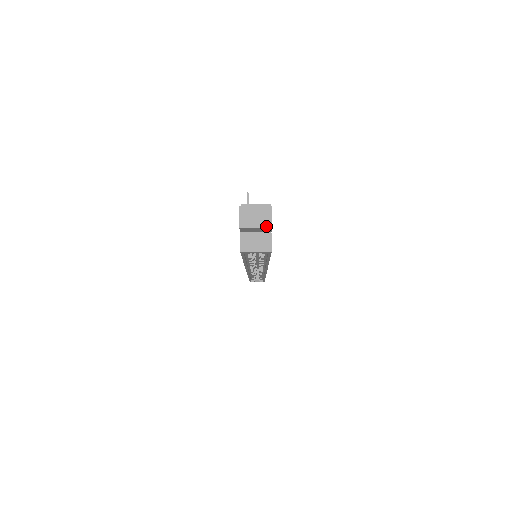
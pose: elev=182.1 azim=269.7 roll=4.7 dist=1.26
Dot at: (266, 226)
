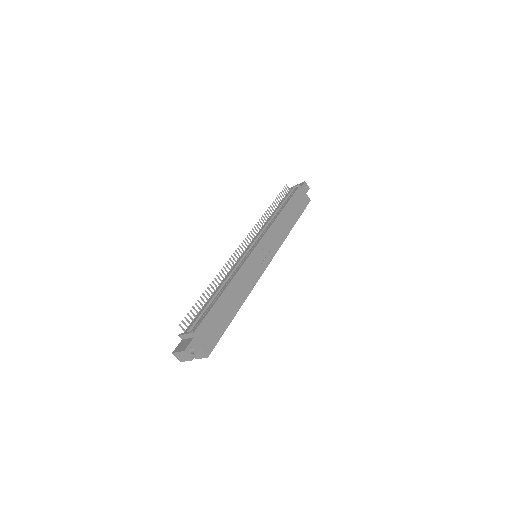
Dot at: (189, 360)
